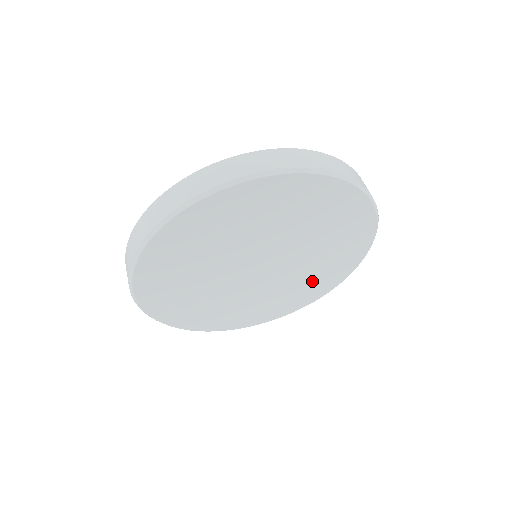
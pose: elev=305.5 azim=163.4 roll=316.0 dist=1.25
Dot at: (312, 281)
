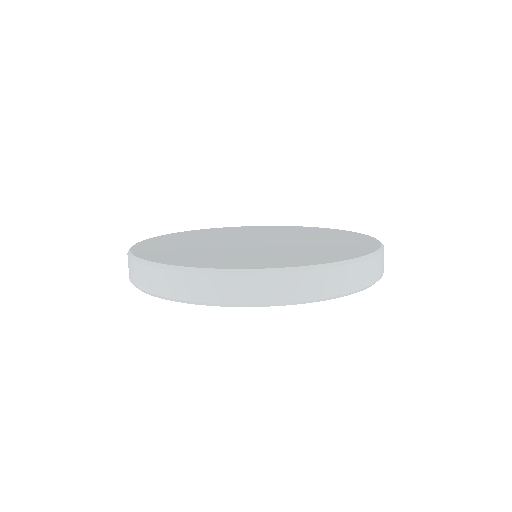
Dot at: occluded
